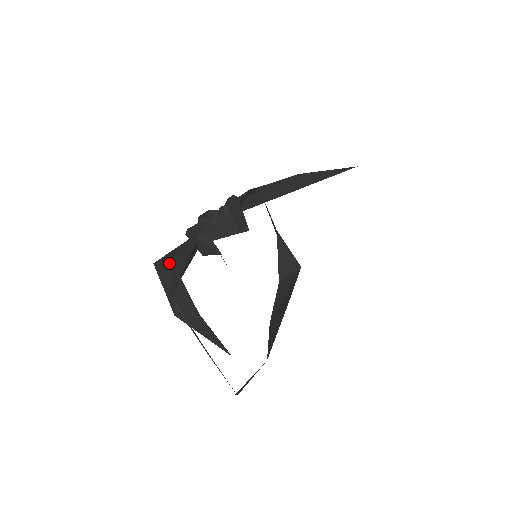
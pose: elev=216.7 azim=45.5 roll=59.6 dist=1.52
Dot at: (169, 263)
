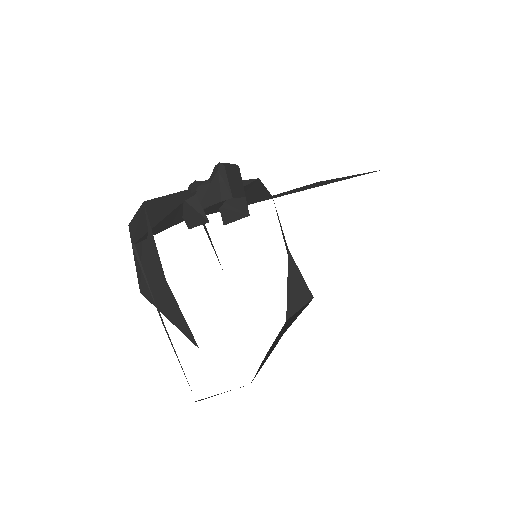
Dot at: occluded
